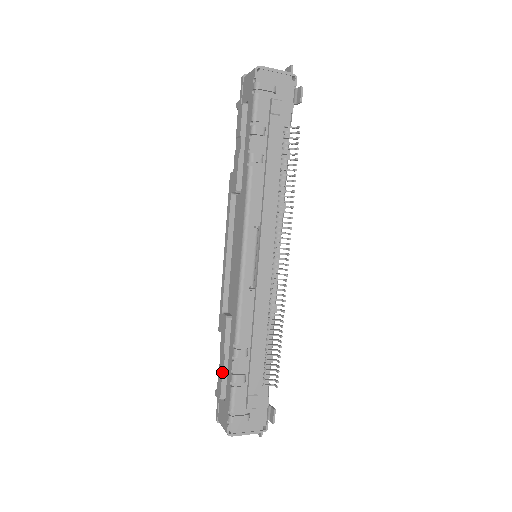
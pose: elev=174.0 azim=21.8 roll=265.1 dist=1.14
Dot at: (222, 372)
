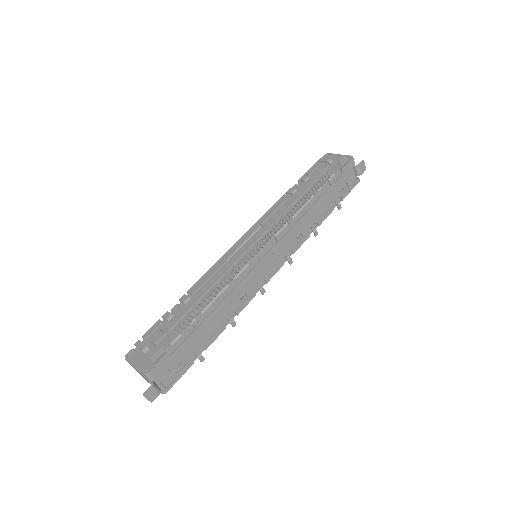
Dot at: occluded
